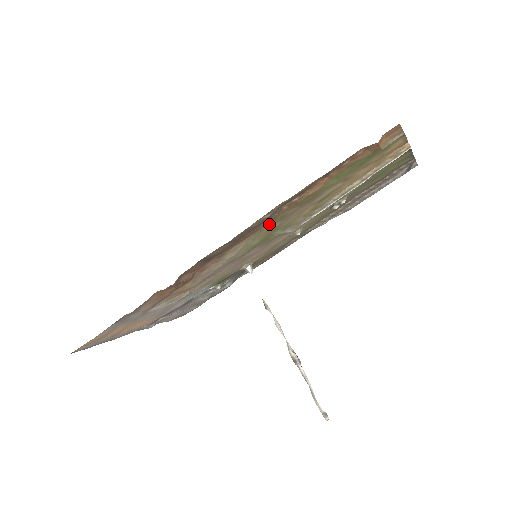
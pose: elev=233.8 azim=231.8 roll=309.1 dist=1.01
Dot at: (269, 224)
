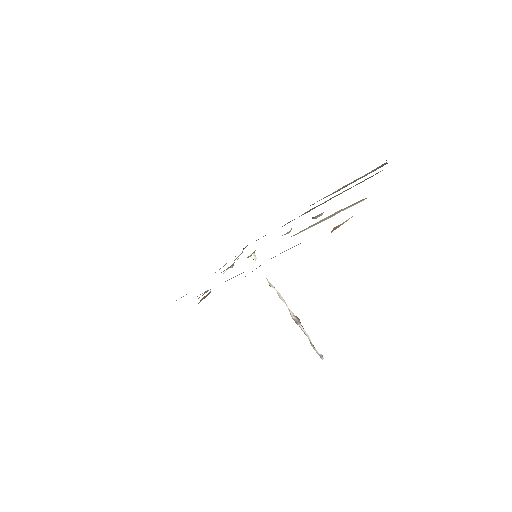
Dot at: occluded
